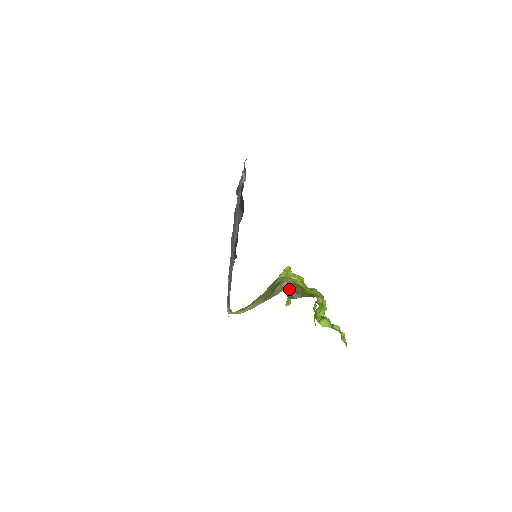
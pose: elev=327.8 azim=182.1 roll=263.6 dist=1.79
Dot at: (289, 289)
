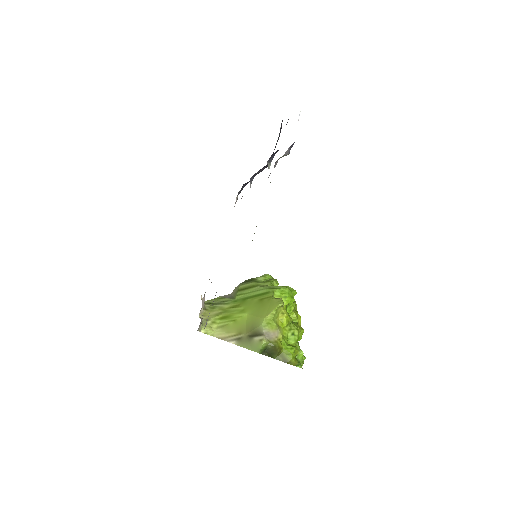
Dot at: (266, 349)
